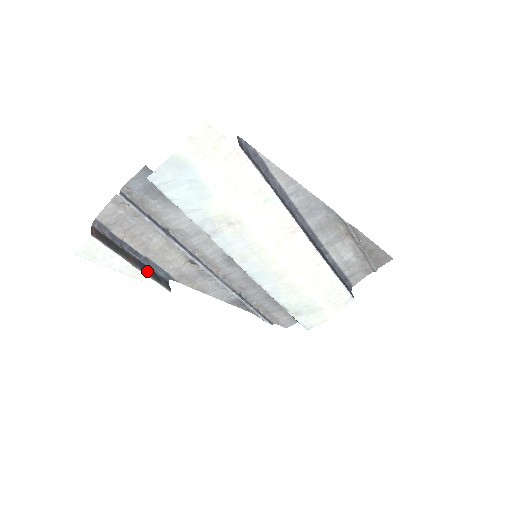
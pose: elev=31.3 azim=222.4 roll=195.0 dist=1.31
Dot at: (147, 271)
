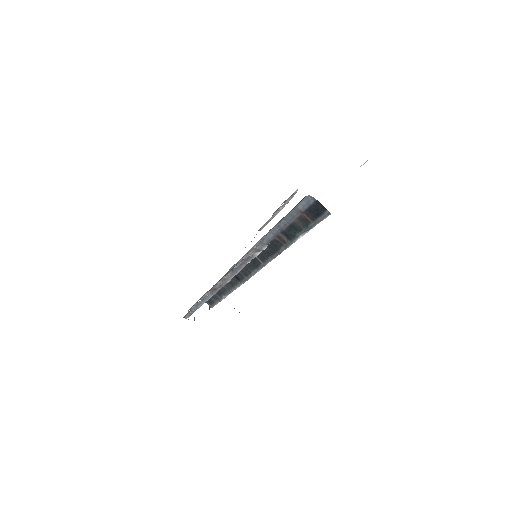
Dot at: occluded
